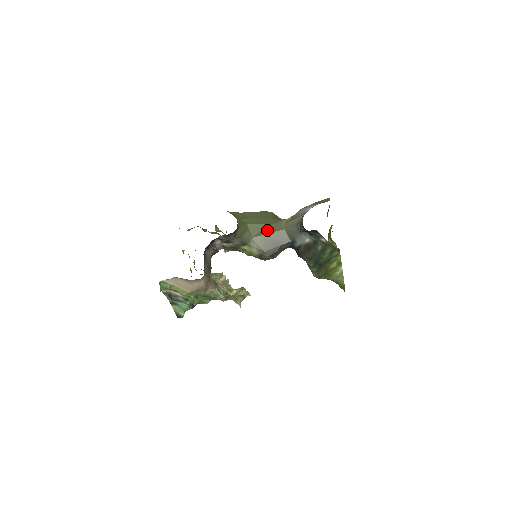
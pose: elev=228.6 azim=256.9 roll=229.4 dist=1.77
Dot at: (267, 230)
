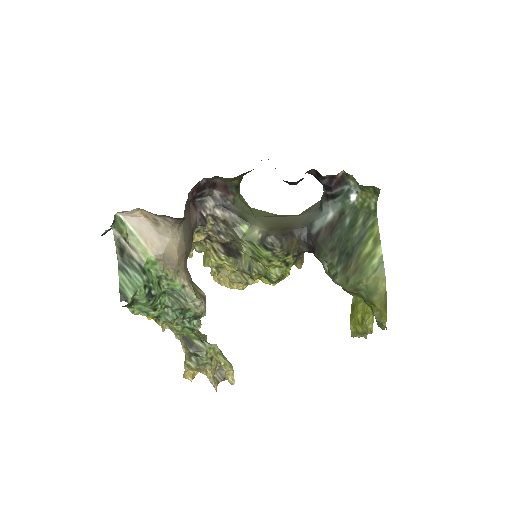
Dot at: (275, 216)
